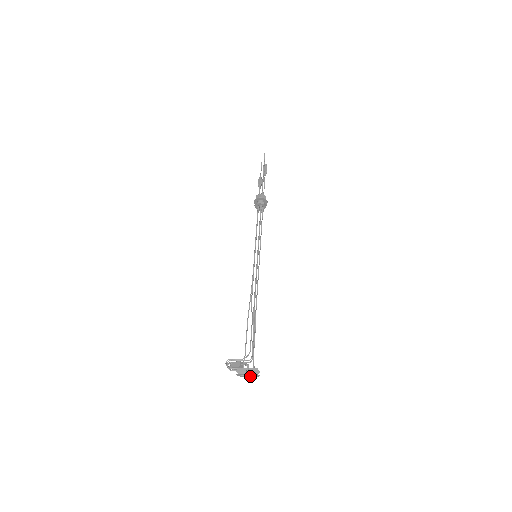
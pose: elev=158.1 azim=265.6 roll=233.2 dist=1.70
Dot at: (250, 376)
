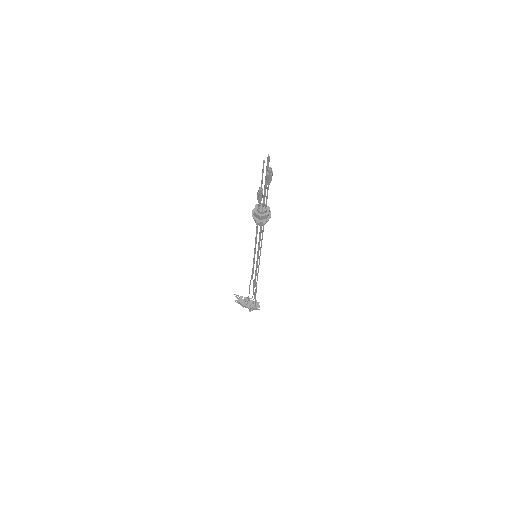
Dot at: occluded
